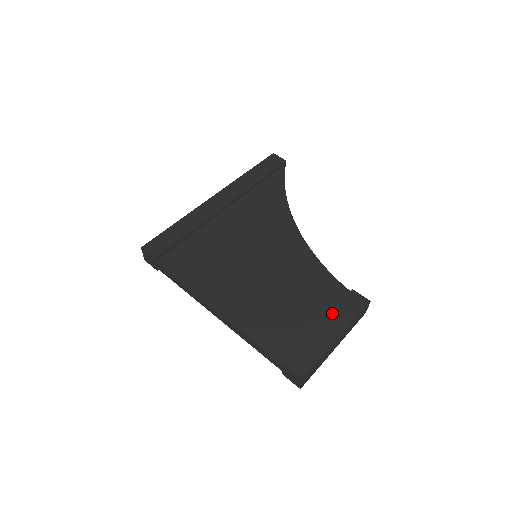
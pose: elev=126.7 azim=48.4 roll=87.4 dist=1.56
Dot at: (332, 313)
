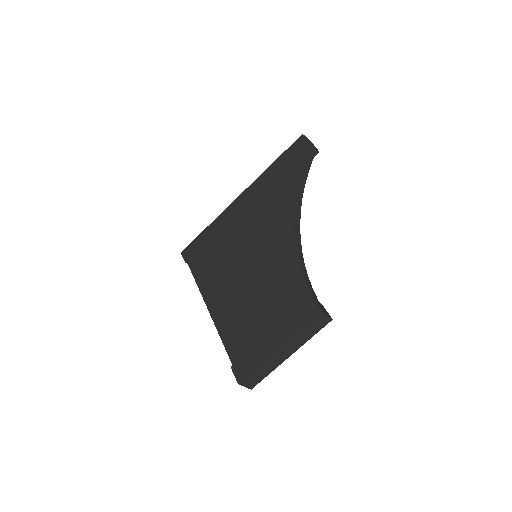
Dot at: (283, 322)
